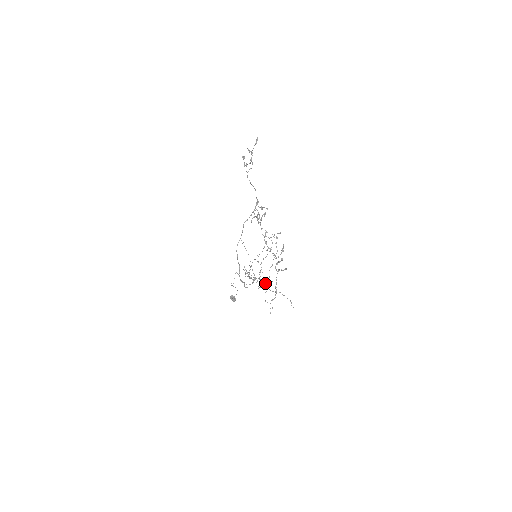
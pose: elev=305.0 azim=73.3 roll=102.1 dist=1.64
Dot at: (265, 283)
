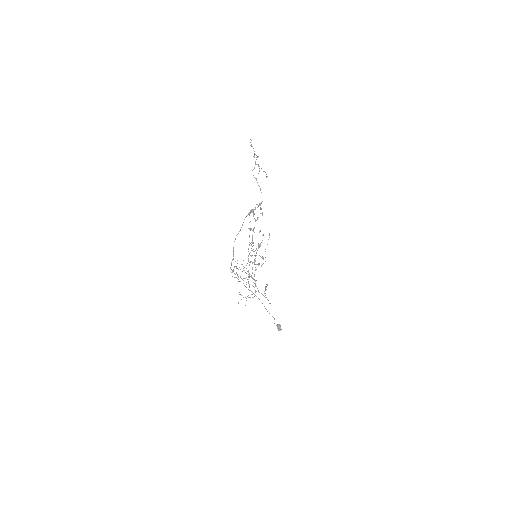
Dot at: occluded
